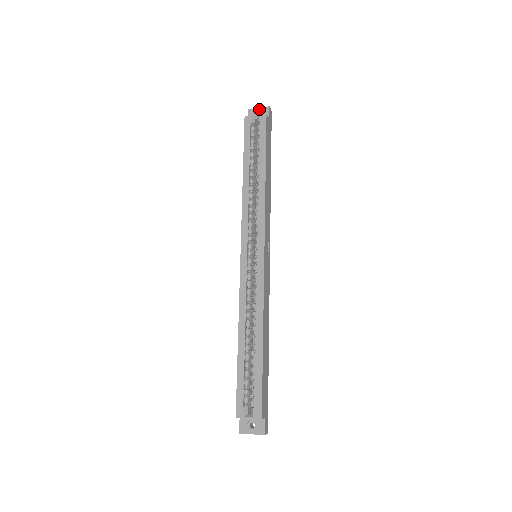
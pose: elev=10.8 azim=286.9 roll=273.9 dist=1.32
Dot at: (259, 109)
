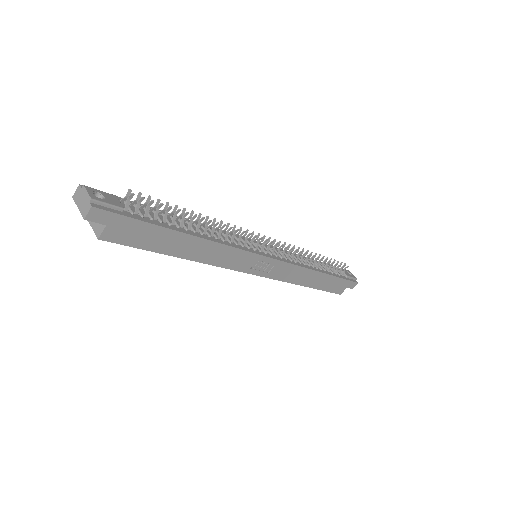
Dot at: (80, 210)
